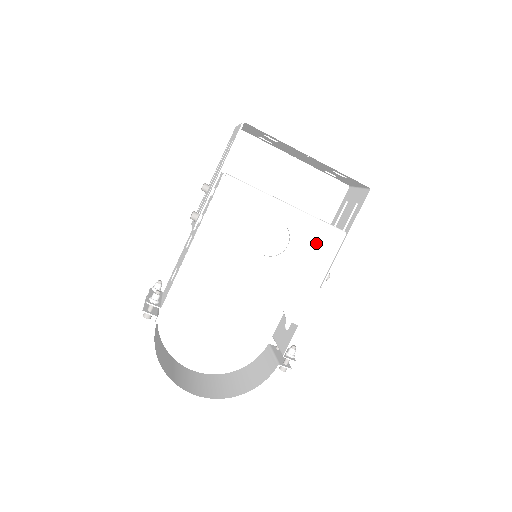
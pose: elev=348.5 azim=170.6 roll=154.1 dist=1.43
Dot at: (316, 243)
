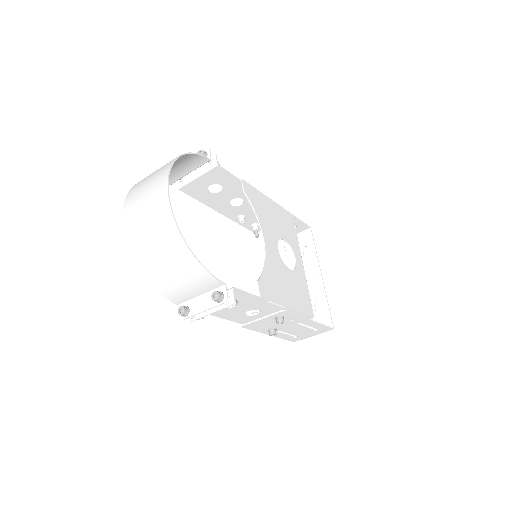
Dot at: (301, 293)
